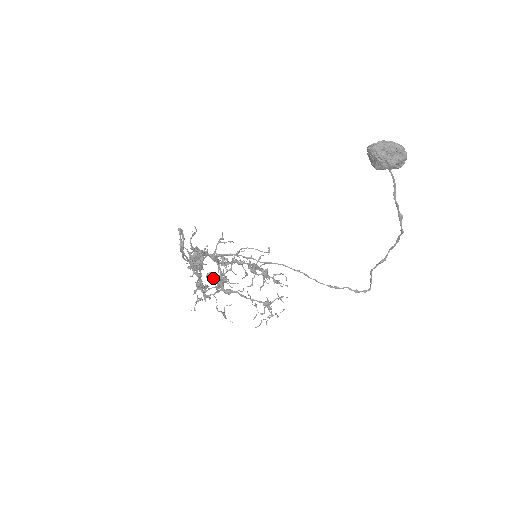
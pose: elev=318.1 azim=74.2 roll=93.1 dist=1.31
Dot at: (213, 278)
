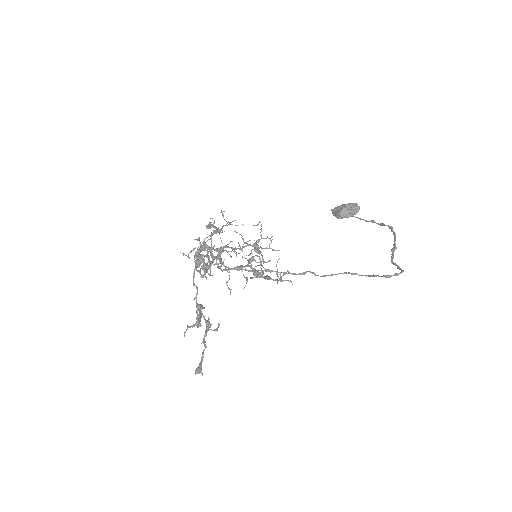
Dot at: (210, 218)
